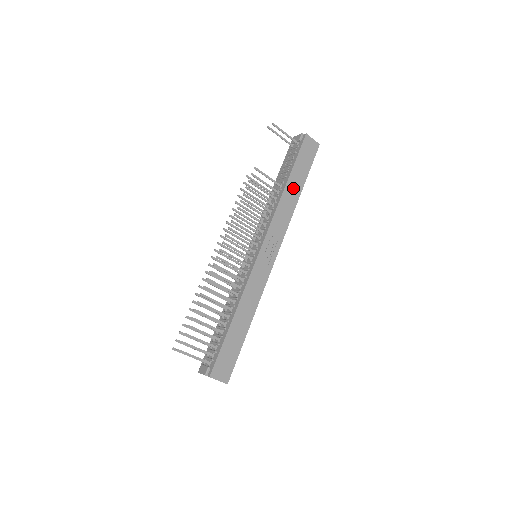
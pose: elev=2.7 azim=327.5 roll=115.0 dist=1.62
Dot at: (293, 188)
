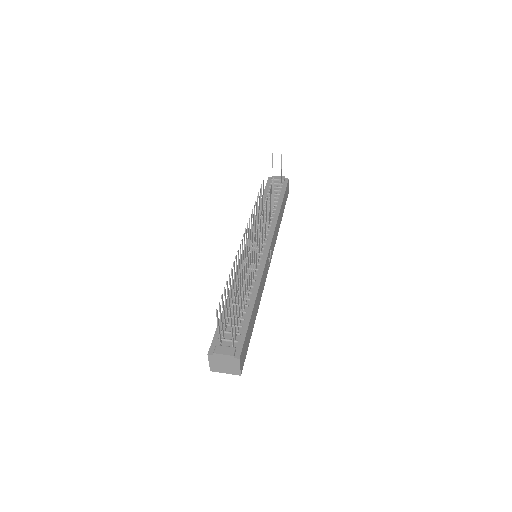
Dot at: (281, 214)
